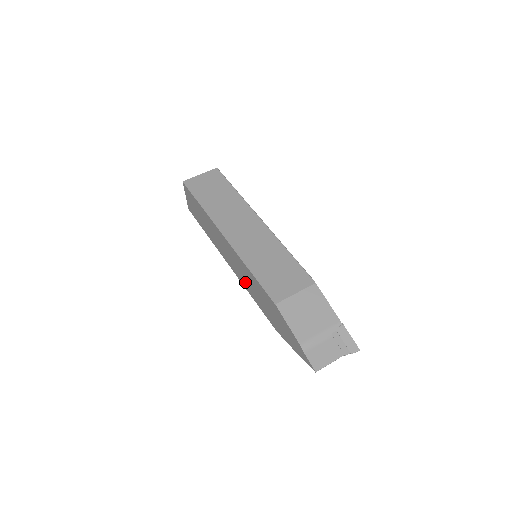
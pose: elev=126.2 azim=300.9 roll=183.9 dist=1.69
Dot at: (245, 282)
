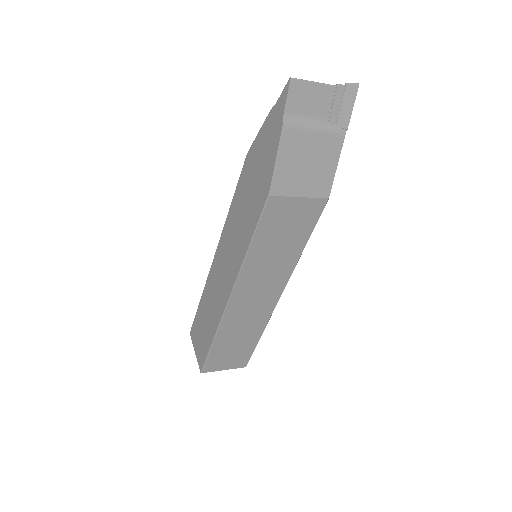
Dot at: (238, 250)
